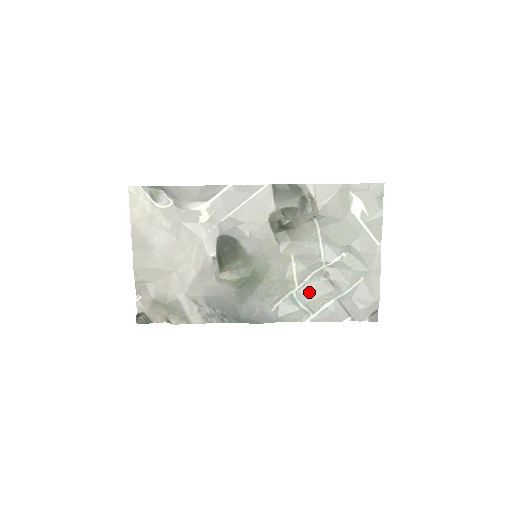
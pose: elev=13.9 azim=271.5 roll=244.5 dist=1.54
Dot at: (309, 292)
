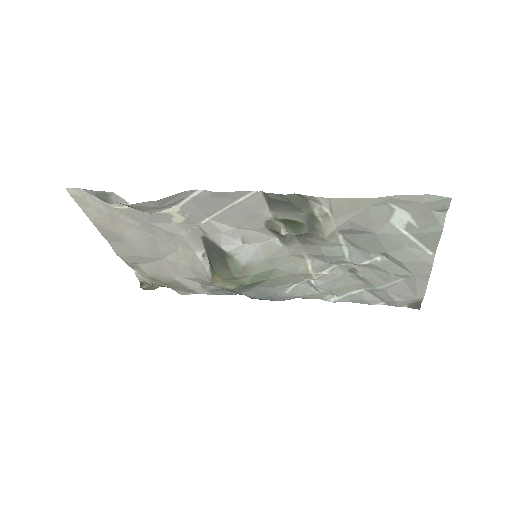
Dot at: (331, 282)
